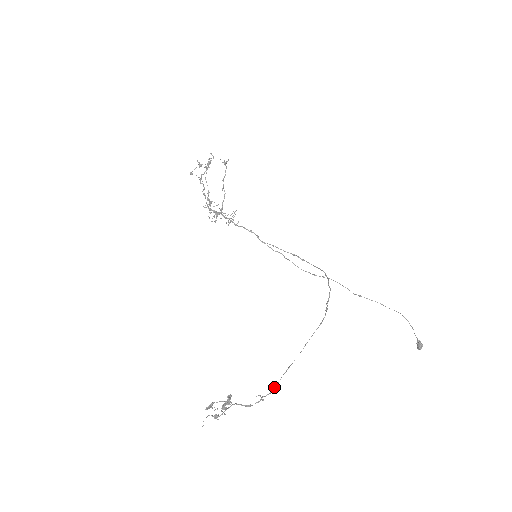
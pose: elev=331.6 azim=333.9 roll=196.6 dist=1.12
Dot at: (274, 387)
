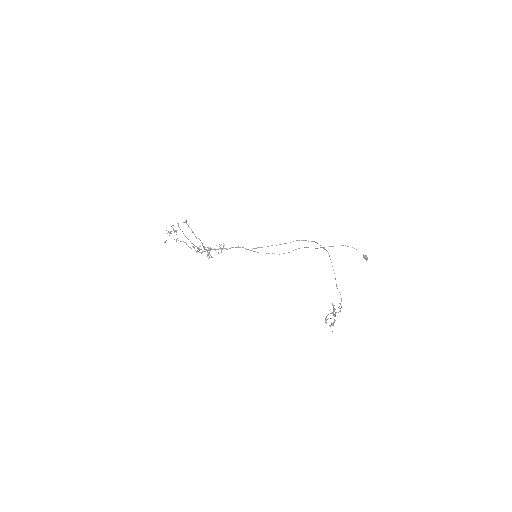
Dot at: occluded
